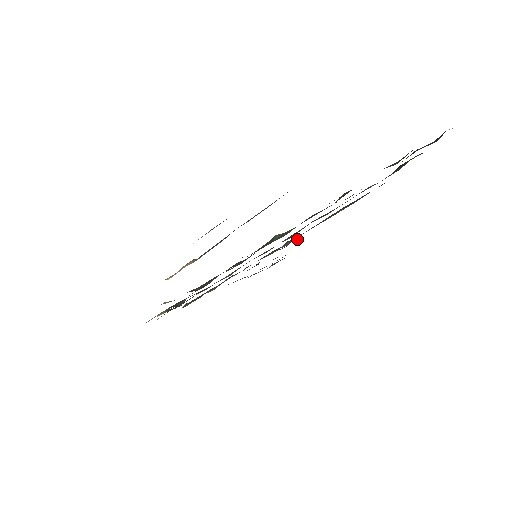
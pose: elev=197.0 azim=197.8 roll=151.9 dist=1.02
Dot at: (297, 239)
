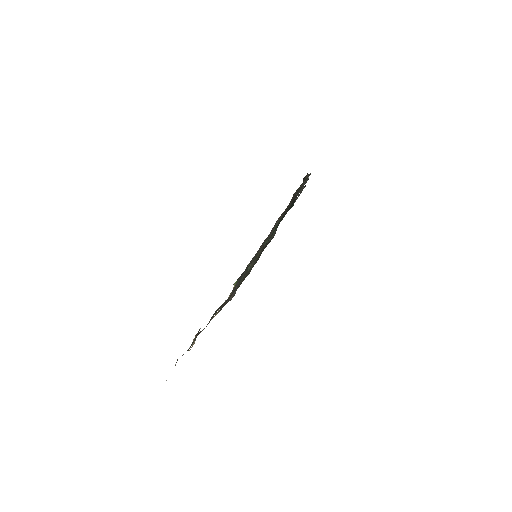
Dot at: occluded
